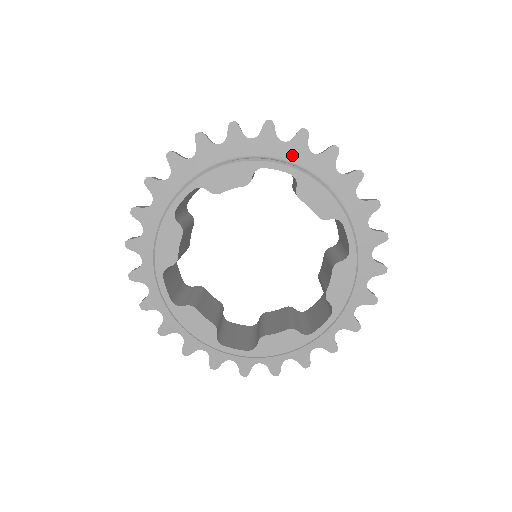
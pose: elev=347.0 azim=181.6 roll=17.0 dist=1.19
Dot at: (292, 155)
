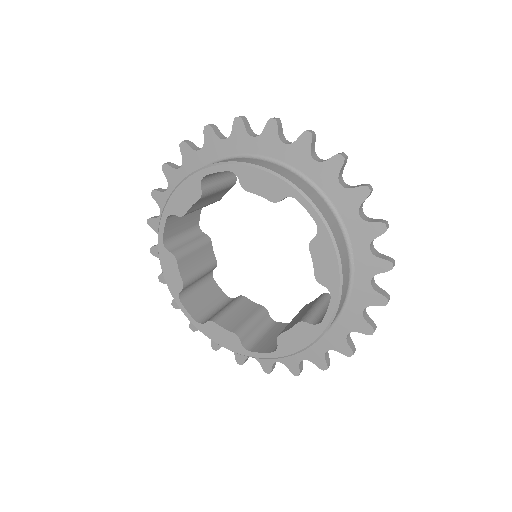
Dot at: (340, 202)
